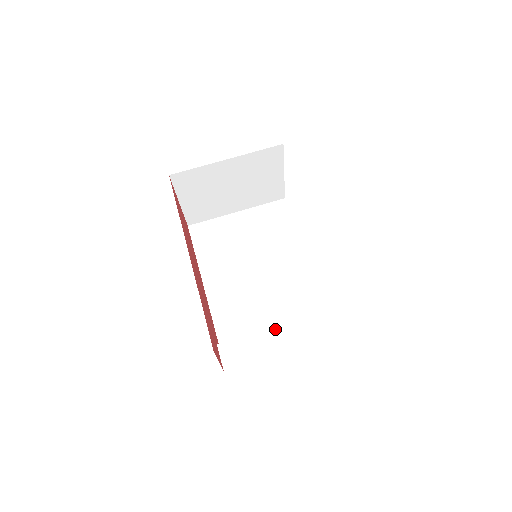
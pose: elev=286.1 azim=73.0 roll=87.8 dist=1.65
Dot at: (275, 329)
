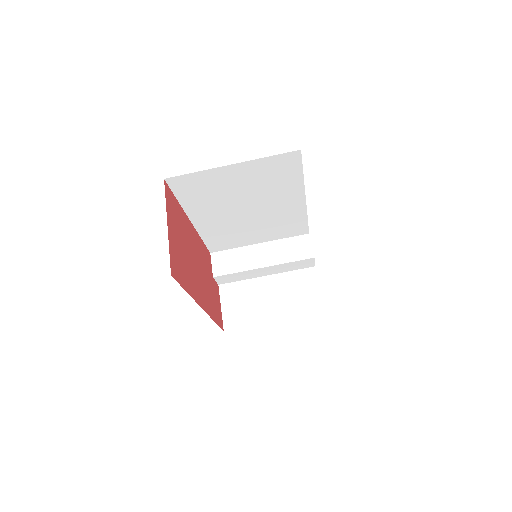
Dot at: (260, 269)
